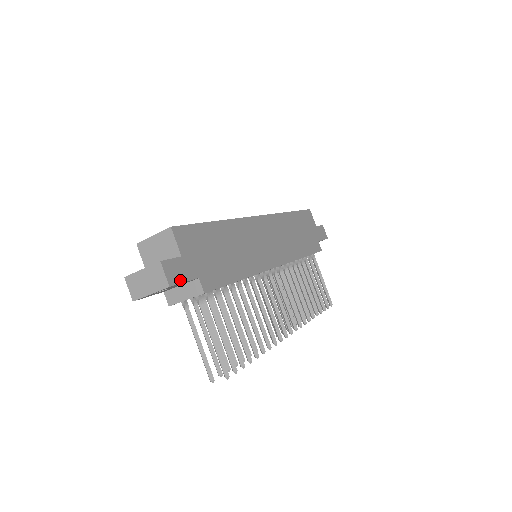
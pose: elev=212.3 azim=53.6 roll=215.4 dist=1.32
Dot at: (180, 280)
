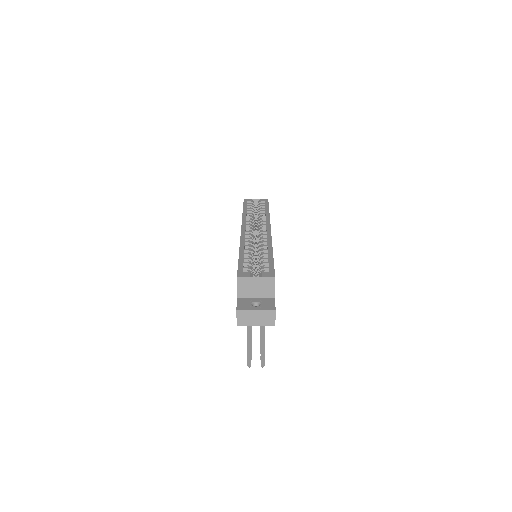
Dot at: occluded
